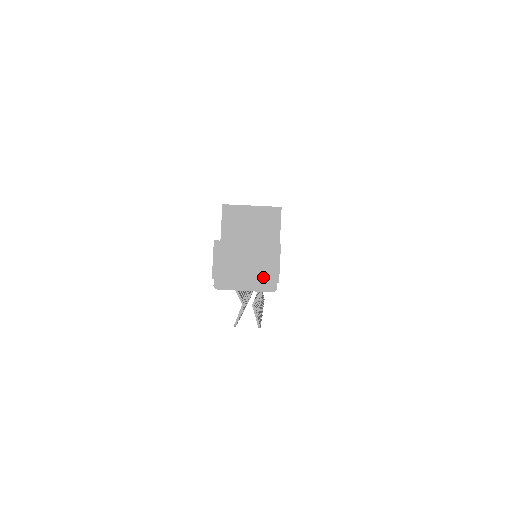
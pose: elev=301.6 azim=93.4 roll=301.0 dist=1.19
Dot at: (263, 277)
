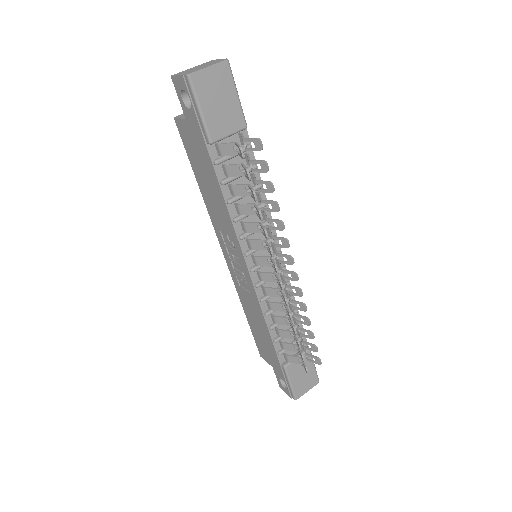
Dot at: (215, 62)
